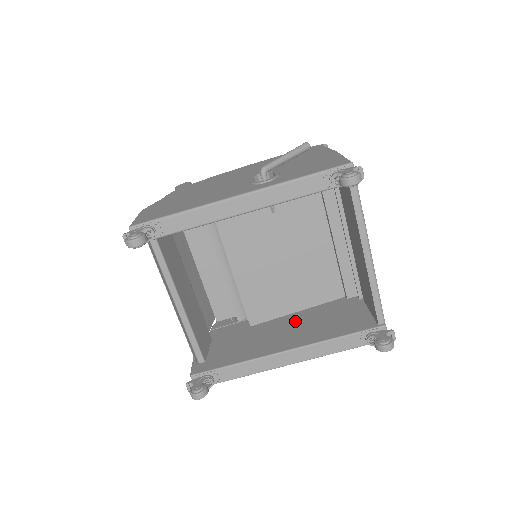
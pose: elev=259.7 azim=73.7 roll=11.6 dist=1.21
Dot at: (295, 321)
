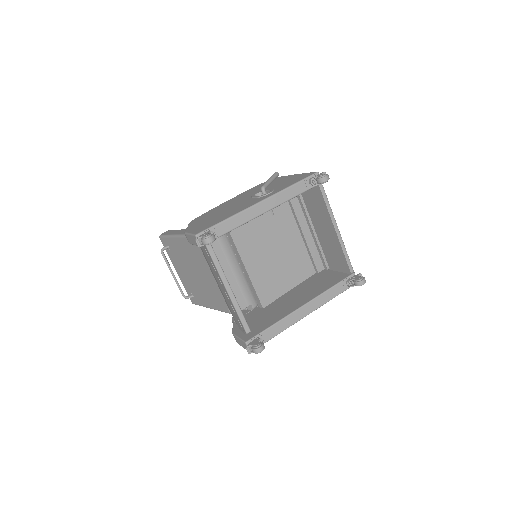
Dot at: (294, 294)
